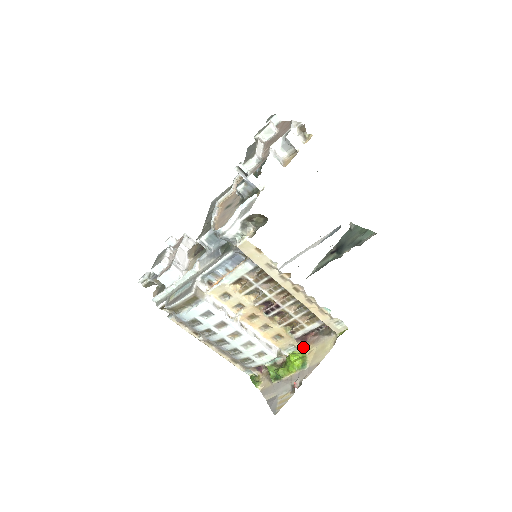
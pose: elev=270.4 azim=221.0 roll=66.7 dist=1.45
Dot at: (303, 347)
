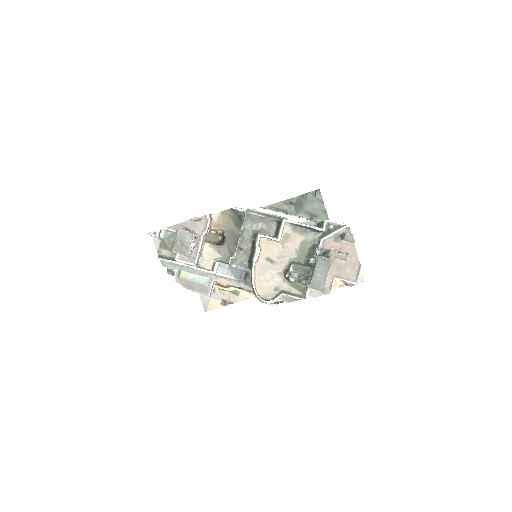
Dot at: occluded
